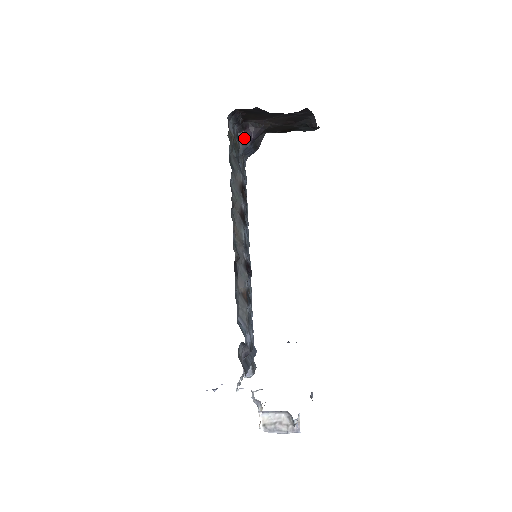
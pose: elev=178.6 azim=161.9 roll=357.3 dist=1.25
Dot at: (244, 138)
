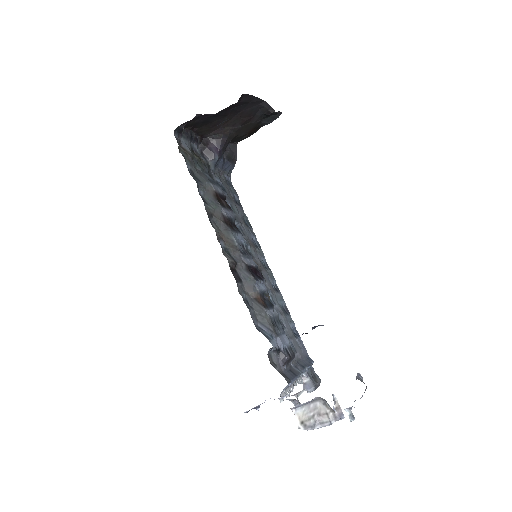
Dot at: (210, 153)
